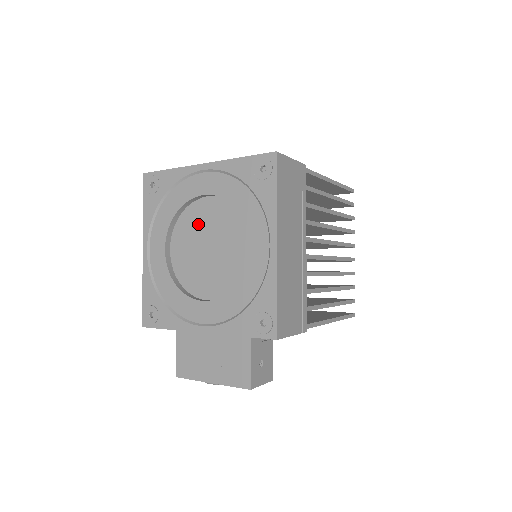
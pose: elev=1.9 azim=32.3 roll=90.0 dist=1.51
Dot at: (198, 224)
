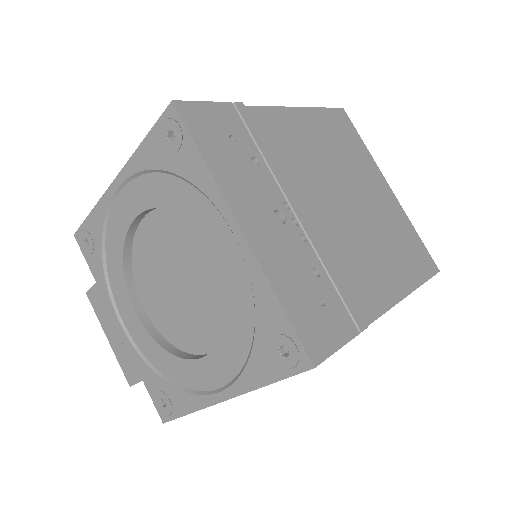
Dot at: (187, 249)
